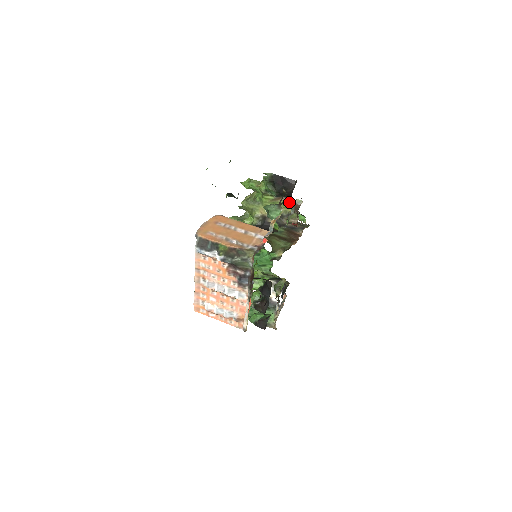
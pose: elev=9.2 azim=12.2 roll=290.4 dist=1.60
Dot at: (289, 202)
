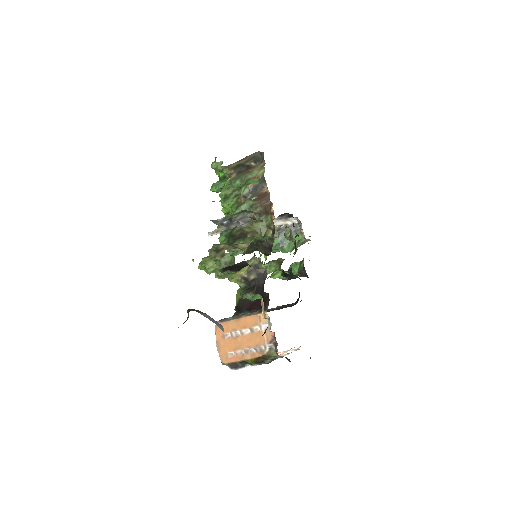
Dot at: occluded
